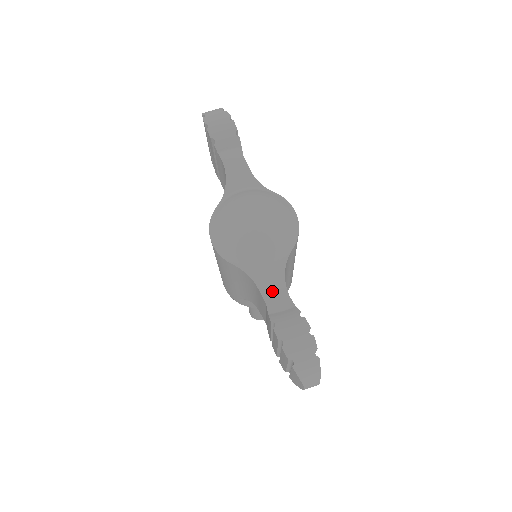
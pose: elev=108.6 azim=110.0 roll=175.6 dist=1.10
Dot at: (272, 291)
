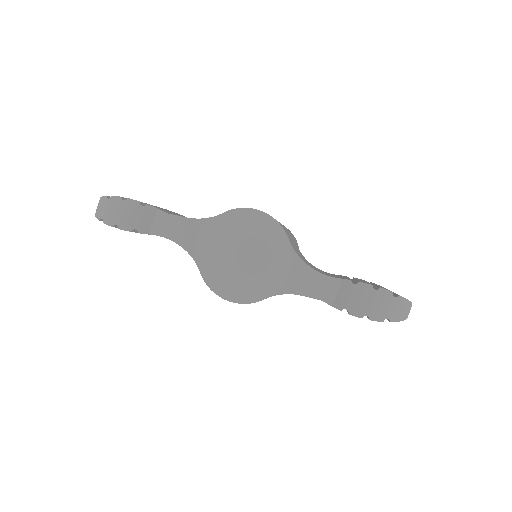
Dot at: (313, 287)
